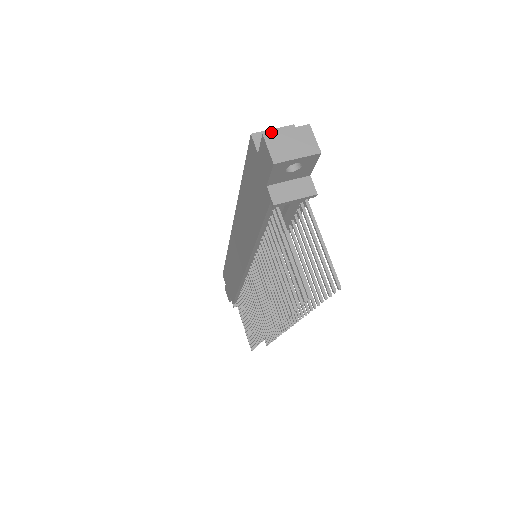
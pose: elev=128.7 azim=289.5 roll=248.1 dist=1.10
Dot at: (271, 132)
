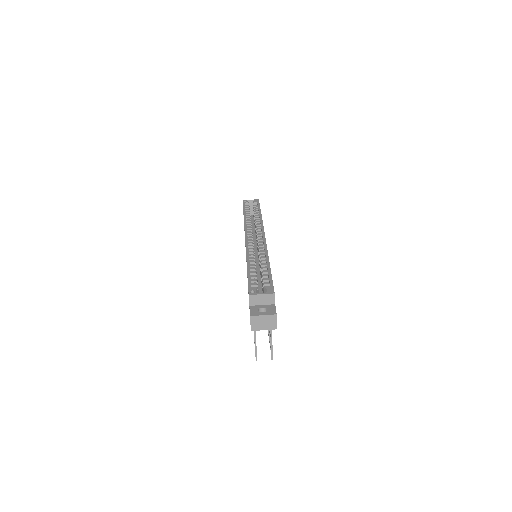
Dot at: (255, 316)
